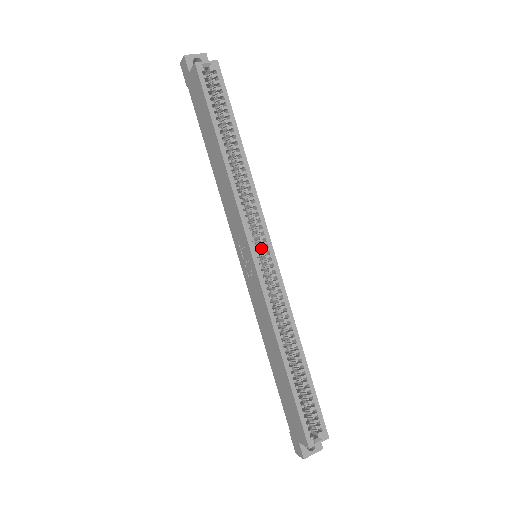
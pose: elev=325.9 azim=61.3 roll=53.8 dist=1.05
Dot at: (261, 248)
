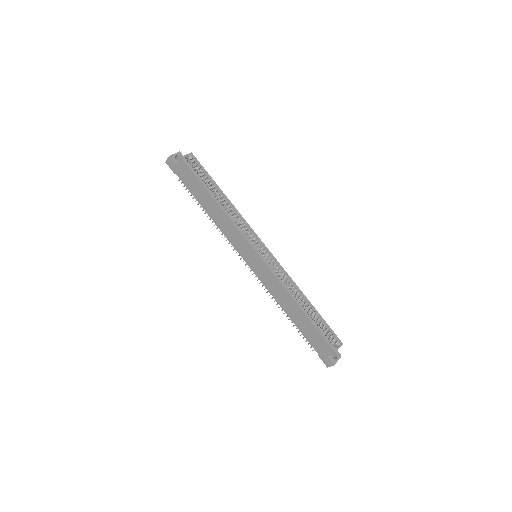
Dot at: (259, 249)
